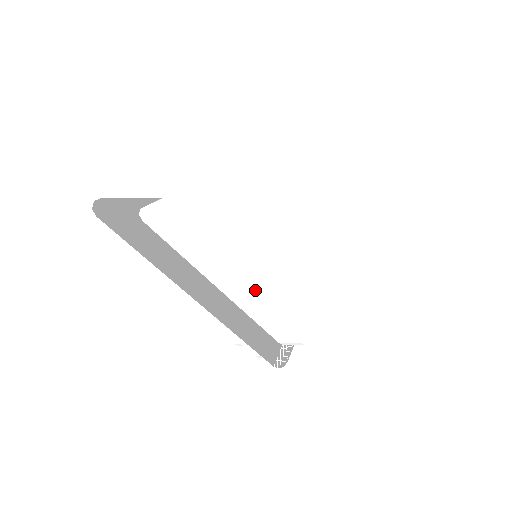
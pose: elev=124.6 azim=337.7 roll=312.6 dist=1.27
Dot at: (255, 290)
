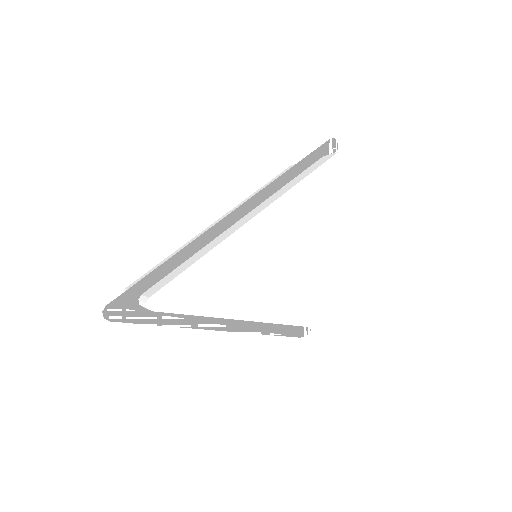
Dot at: (256, 314)
